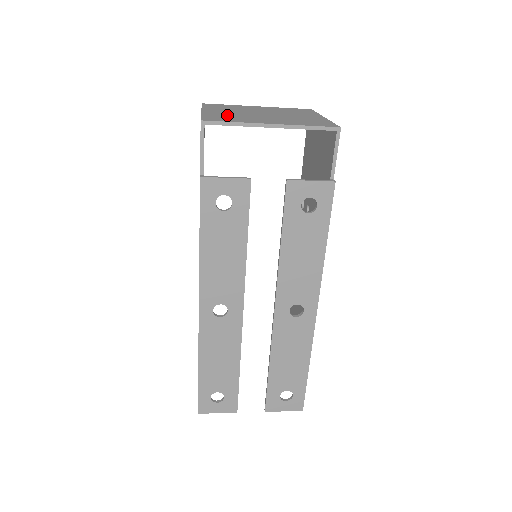
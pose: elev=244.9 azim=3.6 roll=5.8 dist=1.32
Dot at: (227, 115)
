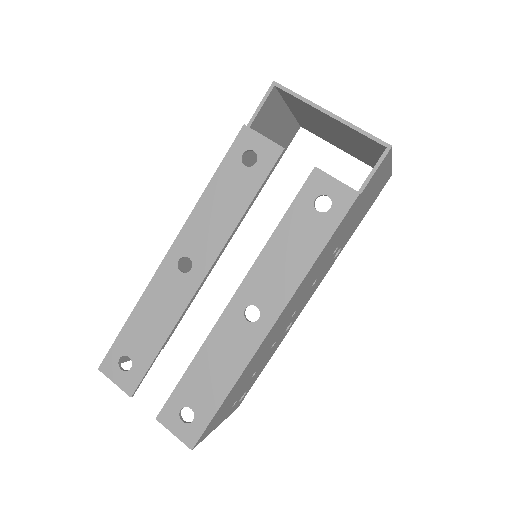
Dot at: occluded
